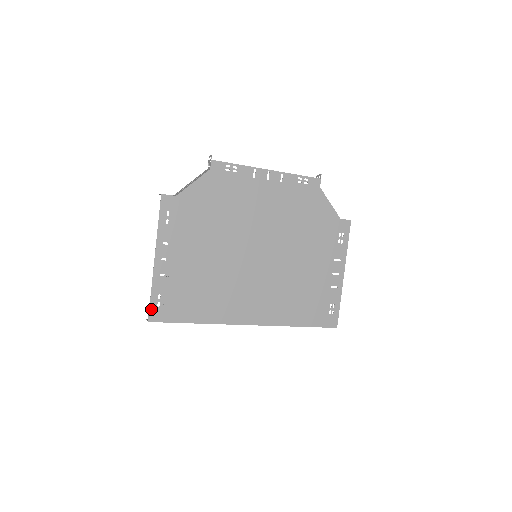
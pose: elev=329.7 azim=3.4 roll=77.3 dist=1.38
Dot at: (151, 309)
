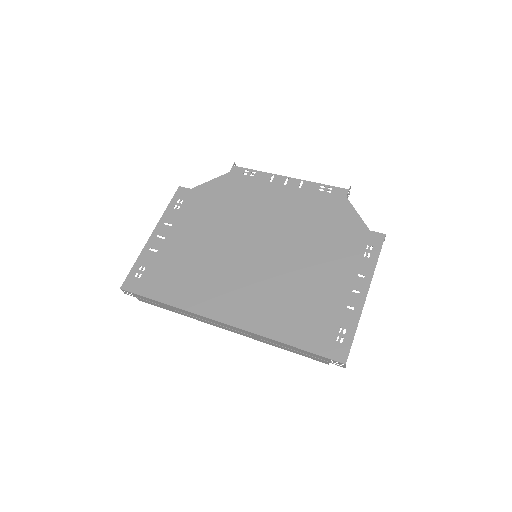
Dot at: (128, 277)
